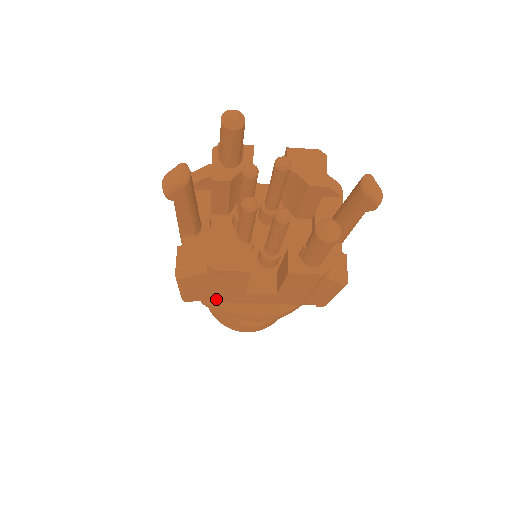
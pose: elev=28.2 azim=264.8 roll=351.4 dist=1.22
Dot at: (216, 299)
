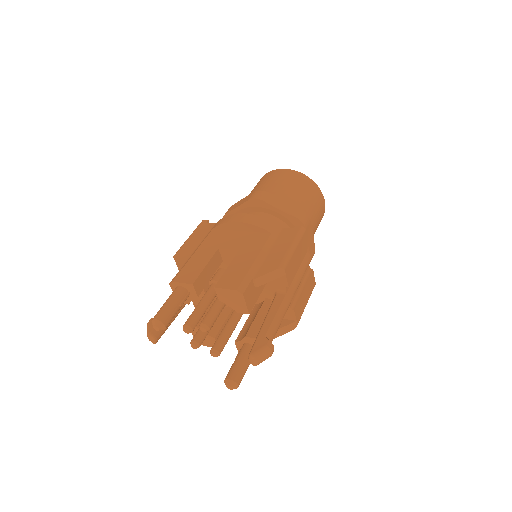
Dot at: occluded
